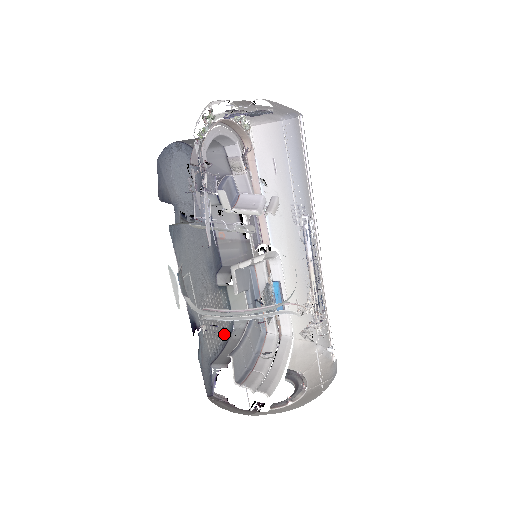
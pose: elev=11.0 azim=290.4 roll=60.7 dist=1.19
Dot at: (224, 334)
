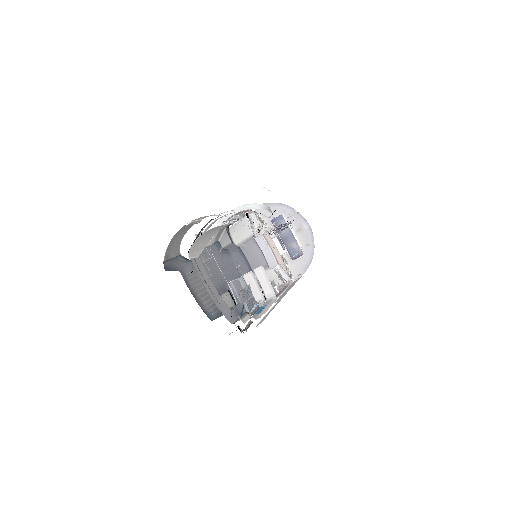
Dot at: (202, 302)
